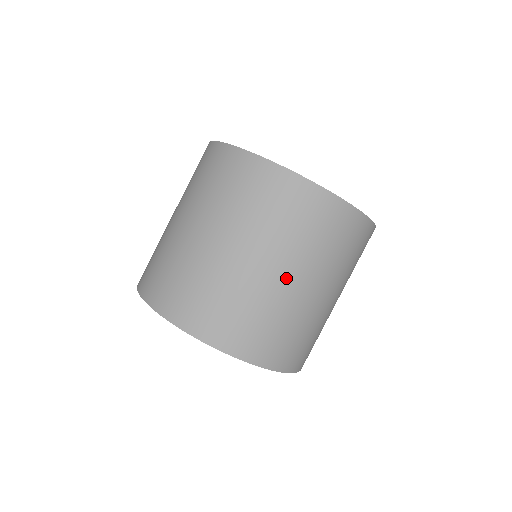
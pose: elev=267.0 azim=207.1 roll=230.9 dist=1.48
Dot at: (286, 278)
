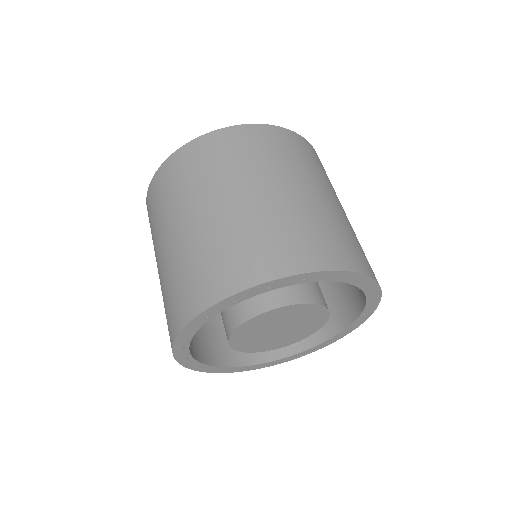
Dot at: (336, 203)
